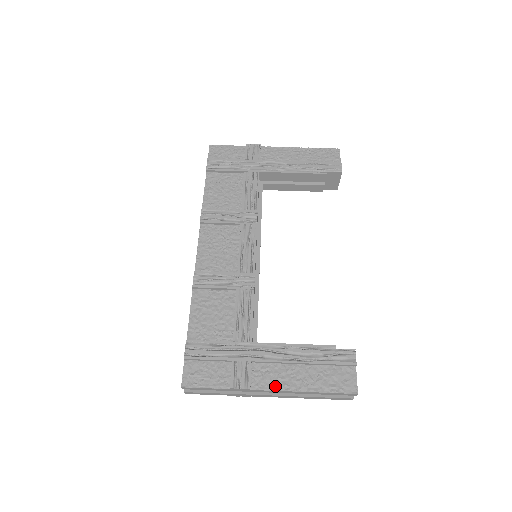
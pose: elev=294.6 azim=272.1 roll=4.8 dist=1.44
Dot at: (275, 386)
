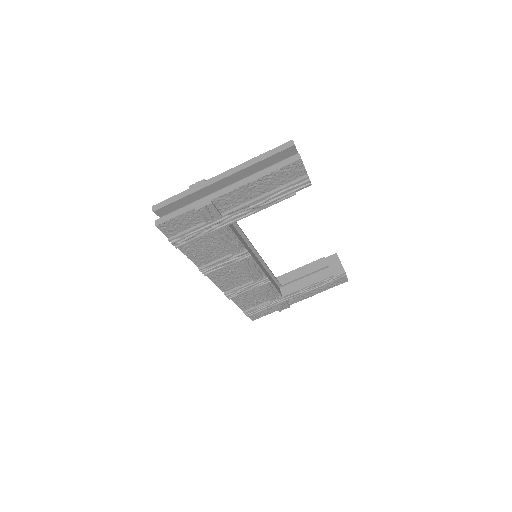
Dot at: (302, 299)
